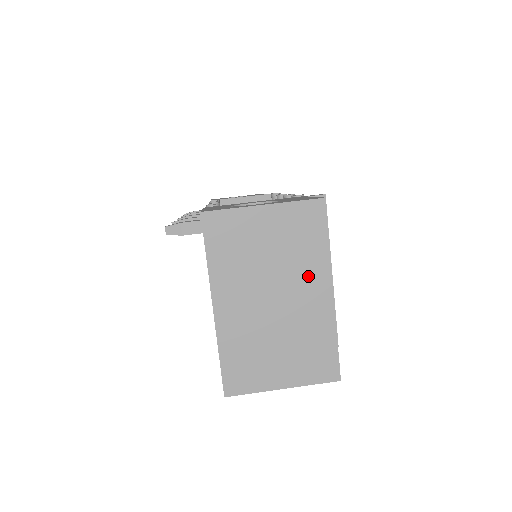
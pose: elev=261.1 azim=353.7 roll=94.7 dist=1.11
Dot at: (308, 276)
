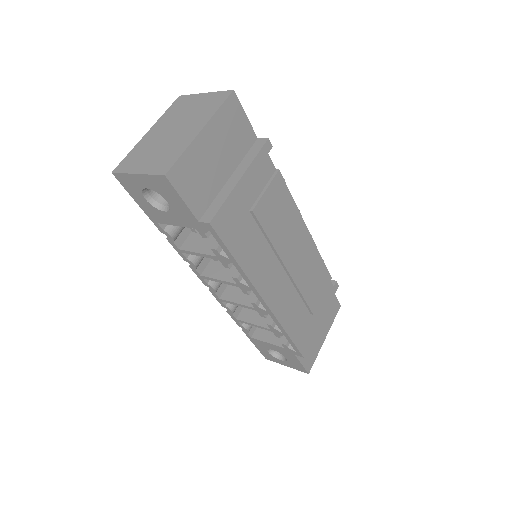
Dot at: (197, 122)
